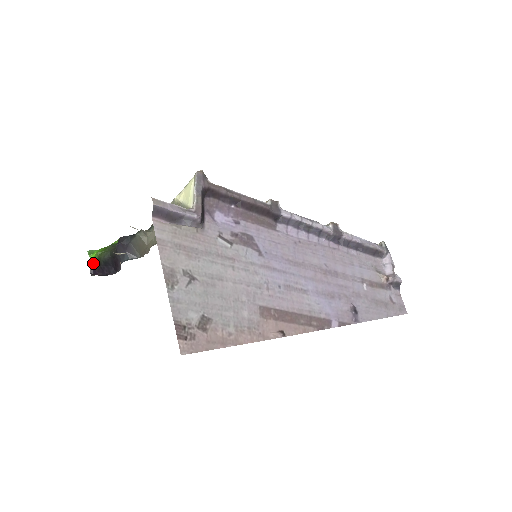
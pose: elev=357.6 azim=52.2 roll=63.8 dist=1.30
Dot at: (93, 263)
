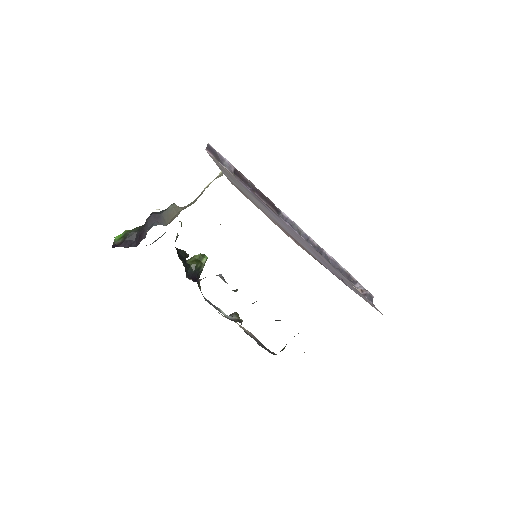
Dot at: (117, 240)
